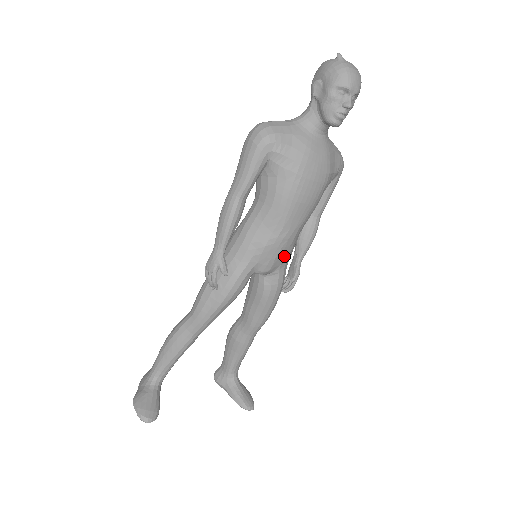
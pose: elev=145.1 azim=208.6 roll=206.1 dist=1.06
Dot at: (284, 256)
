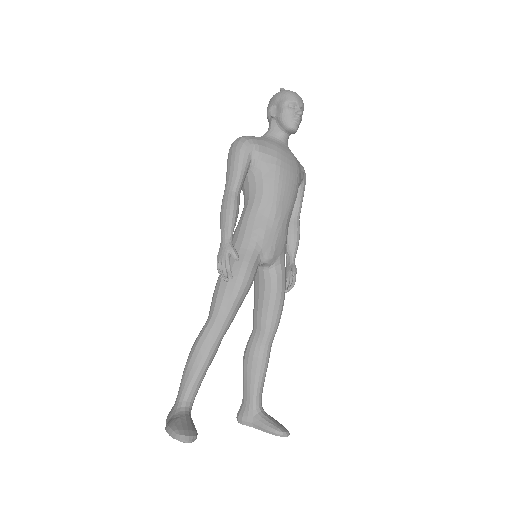
Dot at: (282, 244)
